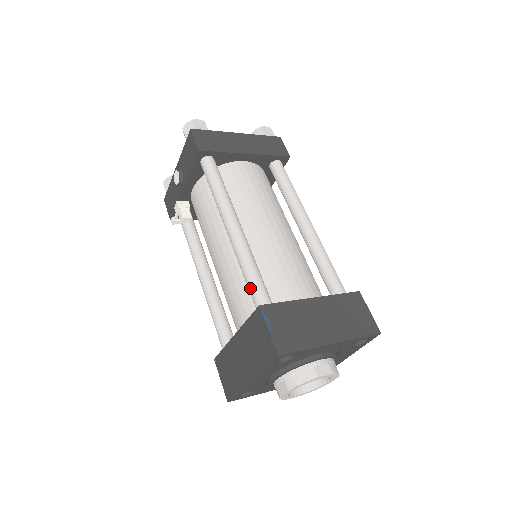
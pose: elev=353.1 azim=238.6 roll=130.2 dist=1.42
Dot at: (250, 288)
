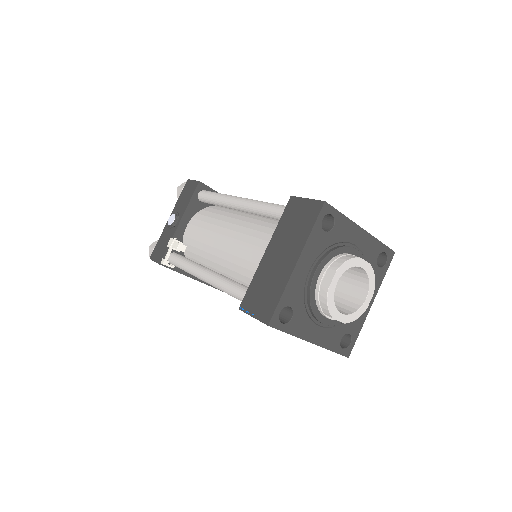
Dot at: (274, 208)
